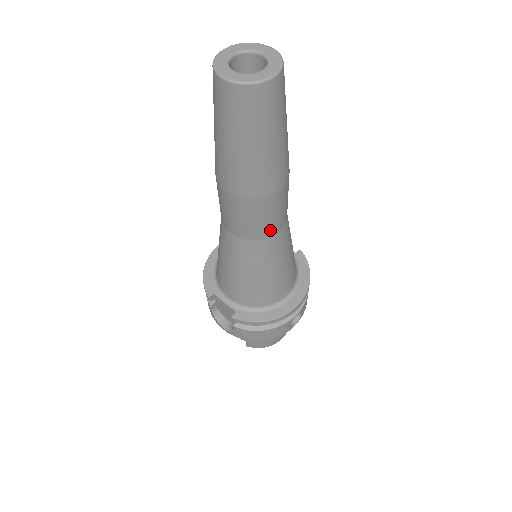
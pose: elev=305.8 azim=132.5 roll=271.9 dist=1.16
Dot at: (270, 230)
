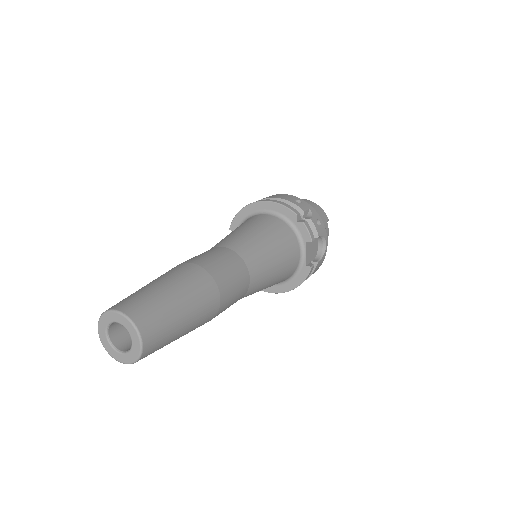
Dot at: occluded
